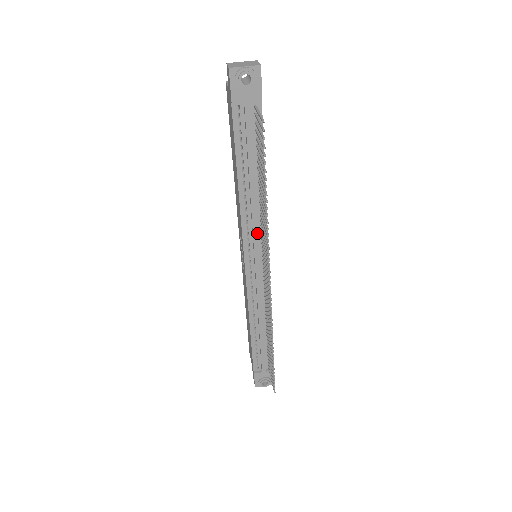
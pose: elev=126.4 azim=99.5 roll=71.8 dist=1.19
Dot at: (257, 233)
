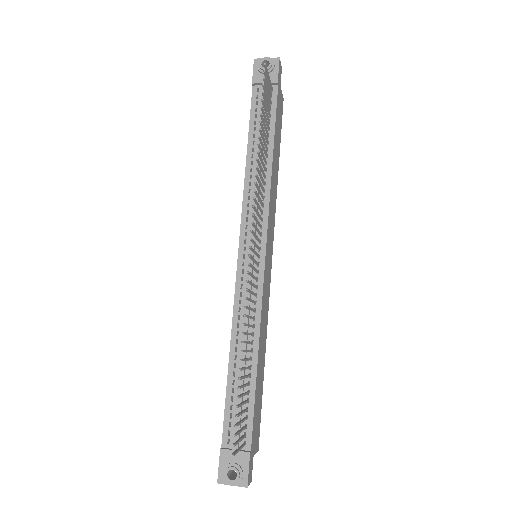
Dot at: occluded
